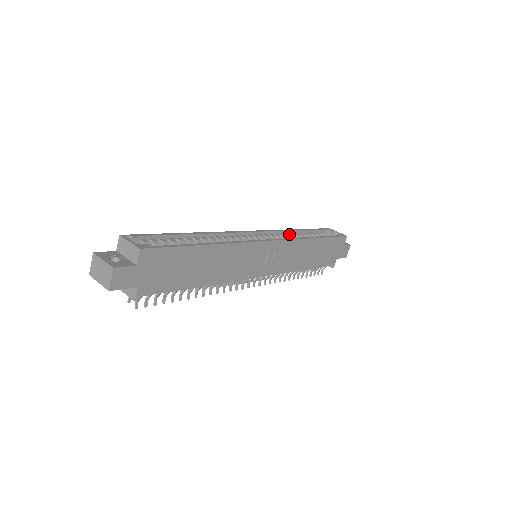
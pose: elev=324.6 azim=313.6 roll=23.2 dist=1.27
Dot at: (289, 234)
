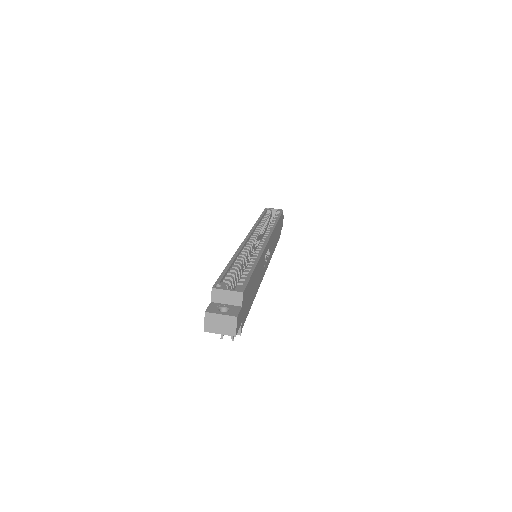
Dot at: (258, 227)
